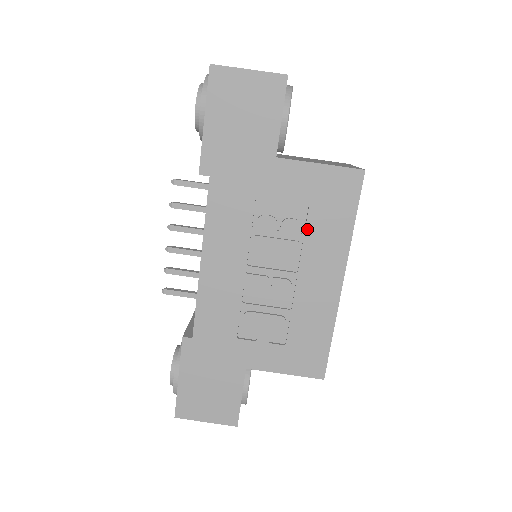
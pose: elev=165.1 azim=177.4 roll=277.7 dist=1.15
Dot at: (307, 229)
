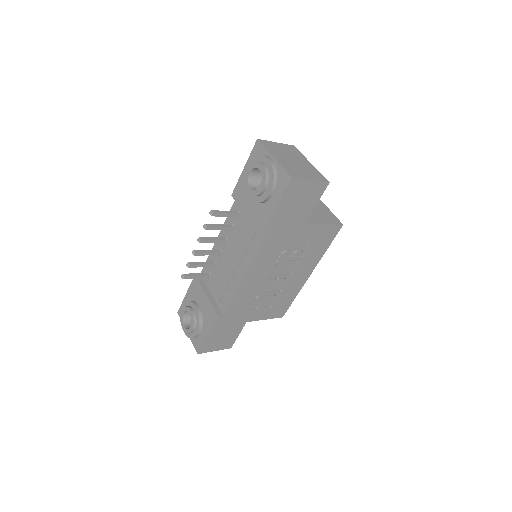
Dot at: (305, 255)
